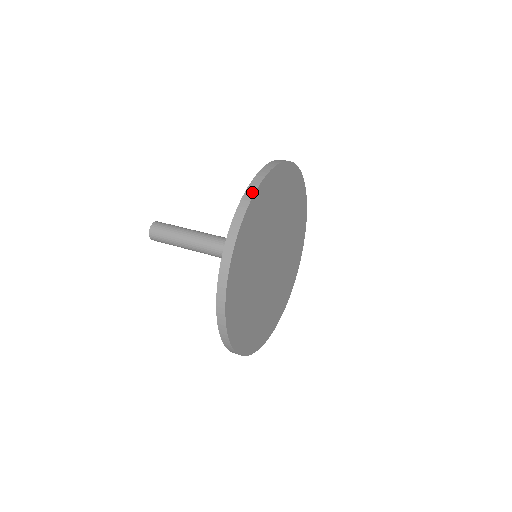
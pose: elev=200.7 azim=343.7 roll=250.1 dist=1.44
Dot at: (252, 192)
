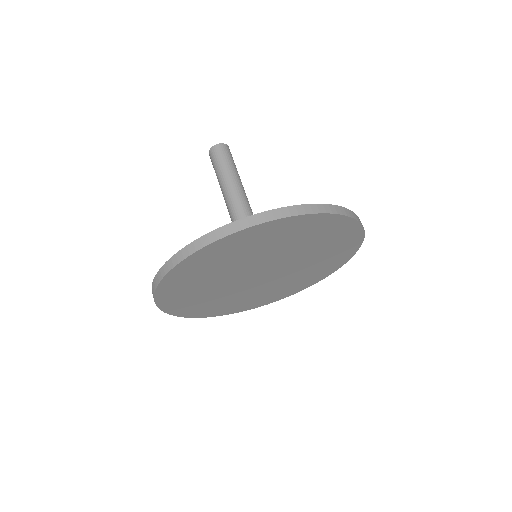
Dot at: (352, 215)
